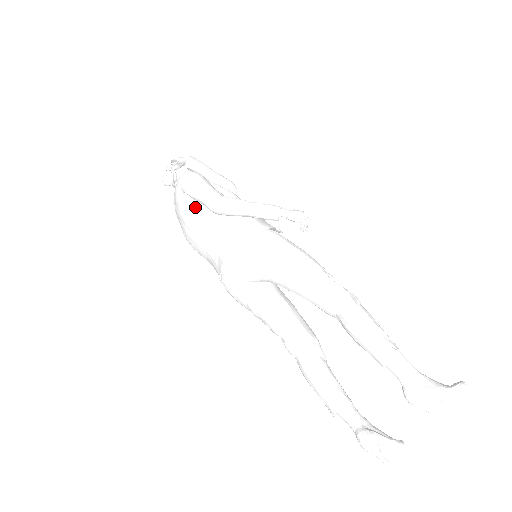
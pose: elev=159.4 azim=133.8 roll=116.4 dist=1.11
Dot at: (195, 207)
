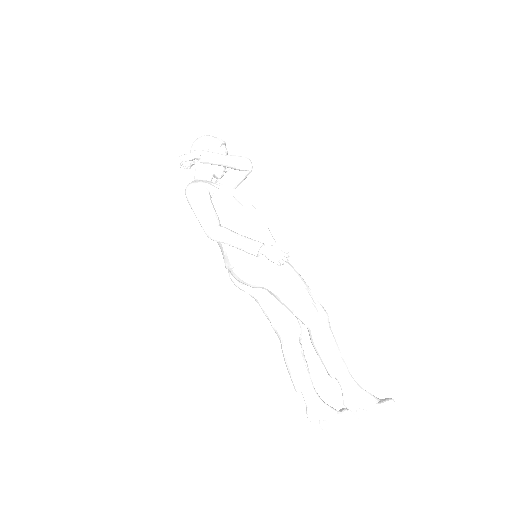
Dot at: occluded
